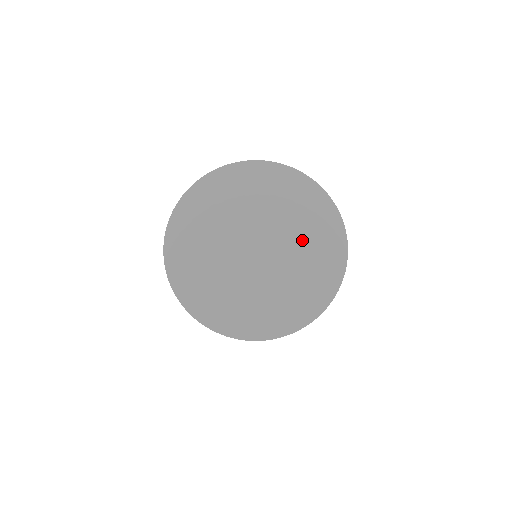
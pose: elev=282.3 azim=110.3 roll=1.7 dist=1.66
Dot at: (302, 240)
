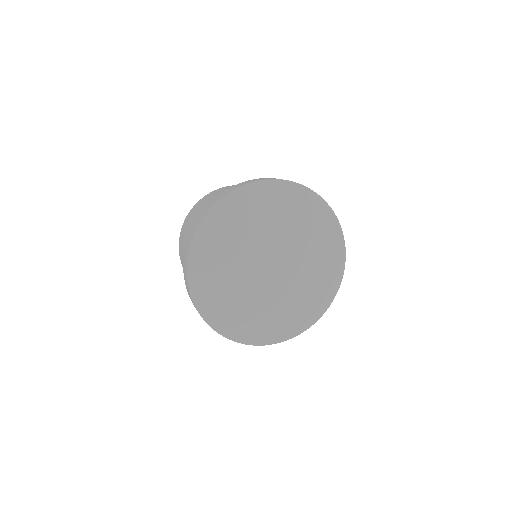
Dot at: (297, 231)
